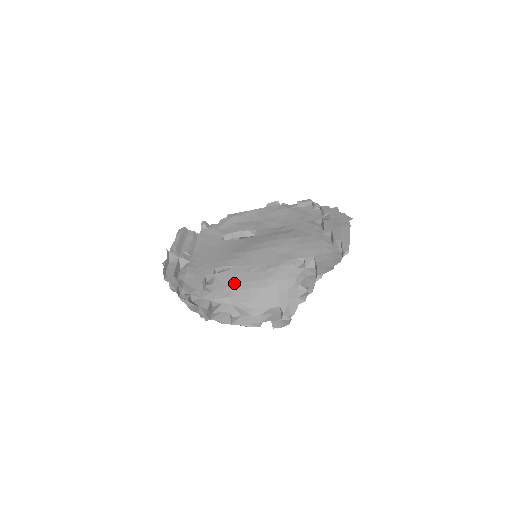
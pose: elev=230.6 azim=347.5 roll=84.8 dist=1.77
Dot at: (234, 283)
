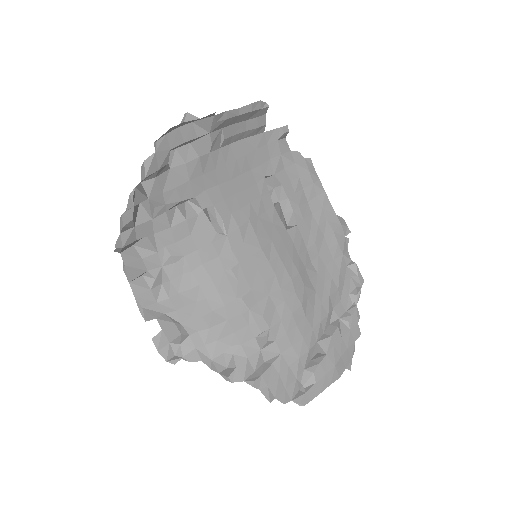
Dot at: (199, 254)
